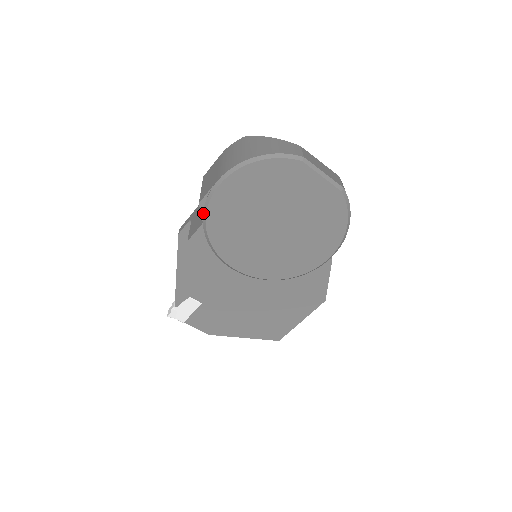
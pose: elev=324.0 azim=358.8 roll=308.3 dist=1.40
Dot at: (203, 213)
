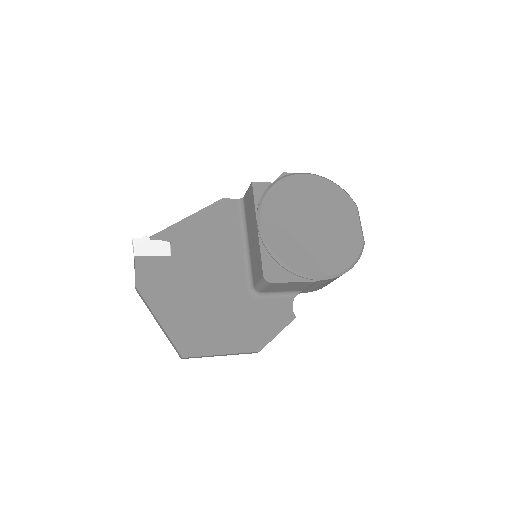
Dot at: (280, 178)
